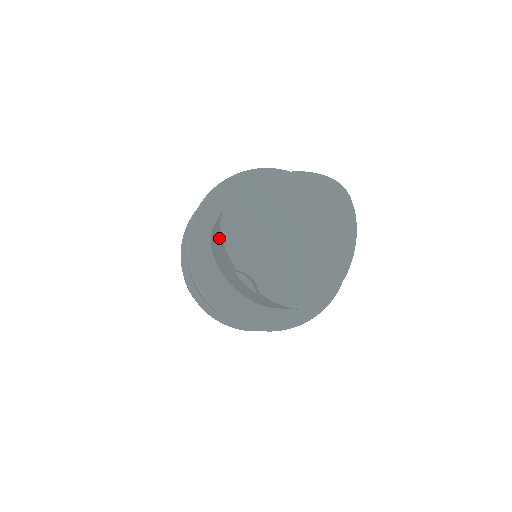
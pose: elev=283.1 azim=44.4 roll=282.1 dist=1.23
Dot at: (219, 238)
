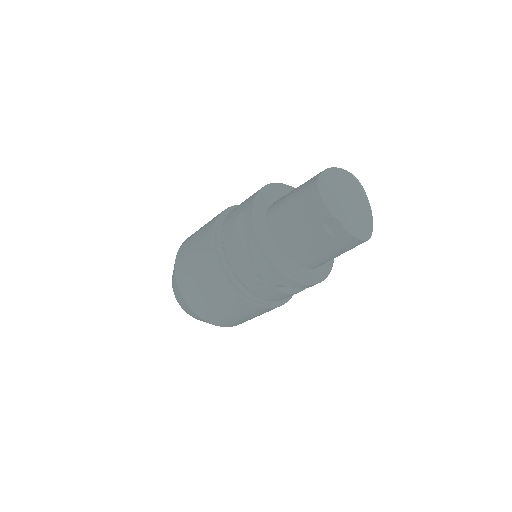
Dot at: (311, 202)
